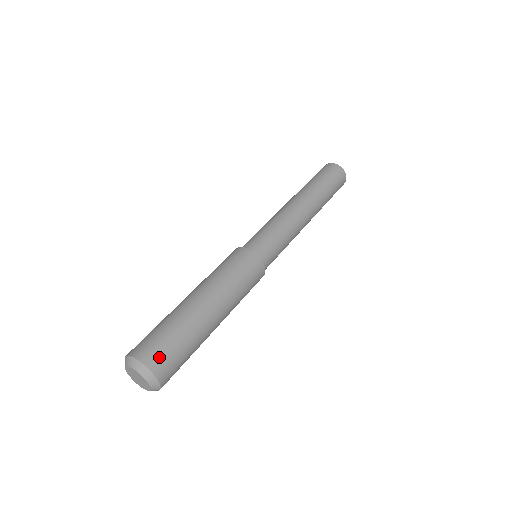
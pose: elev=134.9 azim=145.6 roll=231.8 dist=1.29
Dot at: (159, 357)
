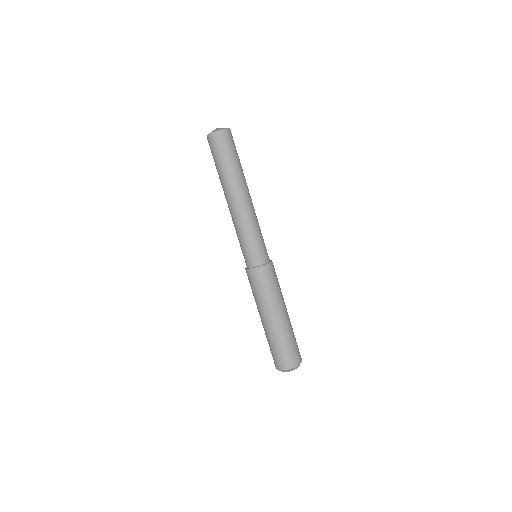
Dot at: (299, 354)
